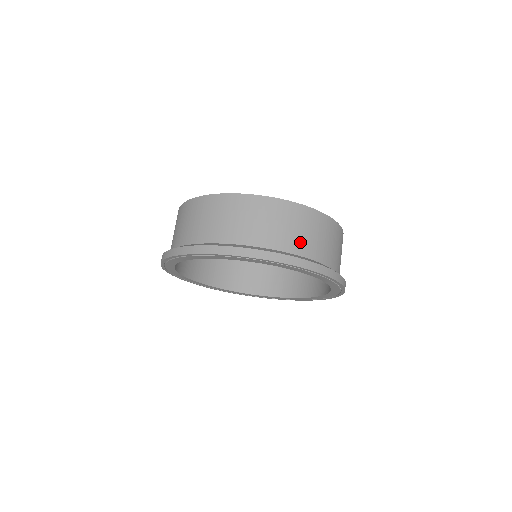
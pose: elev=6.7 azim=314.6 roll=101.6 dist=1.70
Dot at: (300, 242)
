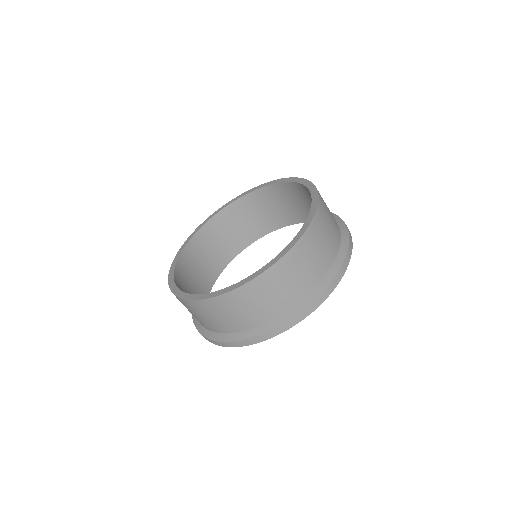
Dot at: (248, 319)
